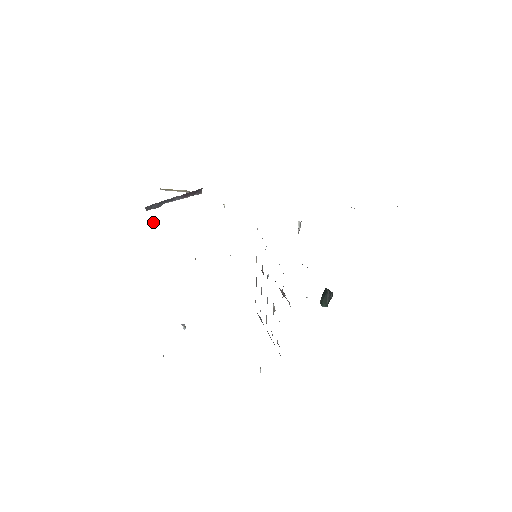
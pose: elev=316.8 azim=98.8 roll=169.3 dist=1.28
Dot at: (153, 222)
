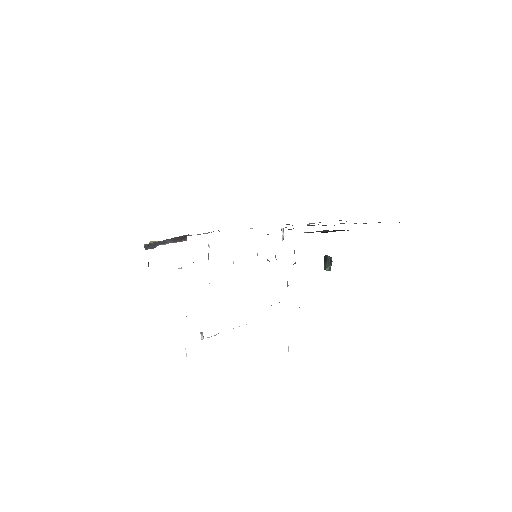
Dot at: occluded
